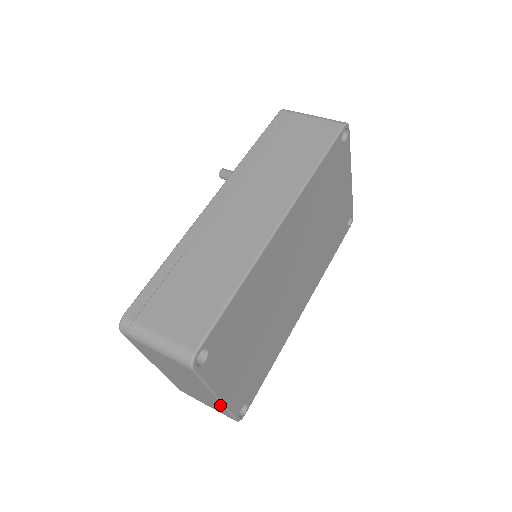
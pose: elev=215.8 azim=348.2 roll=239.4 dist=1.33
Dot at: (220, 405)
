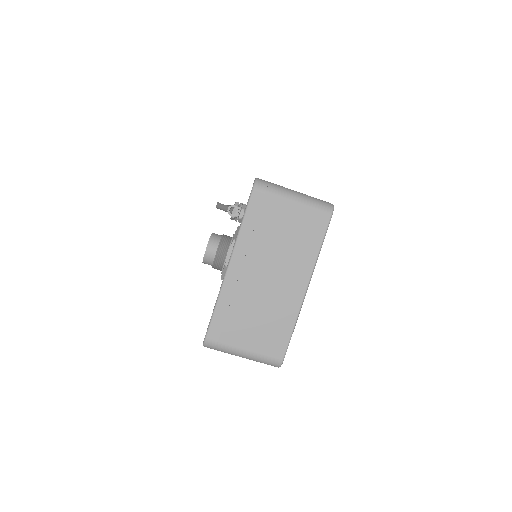
Dot at: (293, 312)
